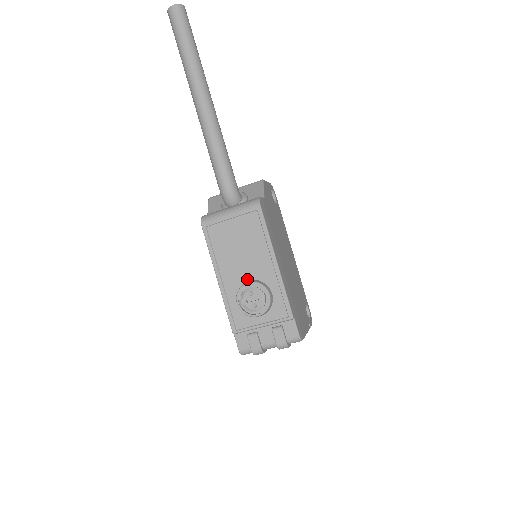
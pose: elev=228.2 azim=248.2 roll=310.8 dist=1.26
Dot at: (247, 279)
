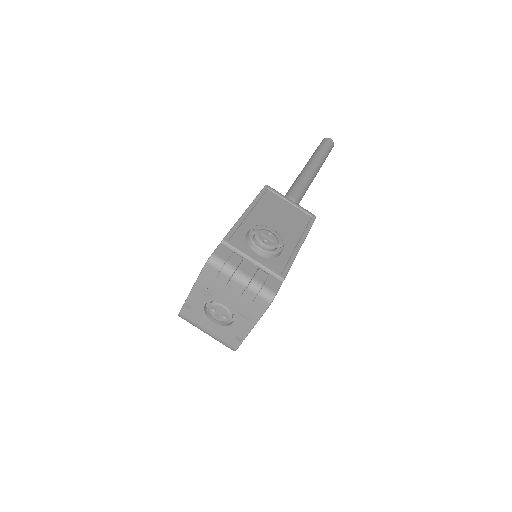
Dot at: occluded
